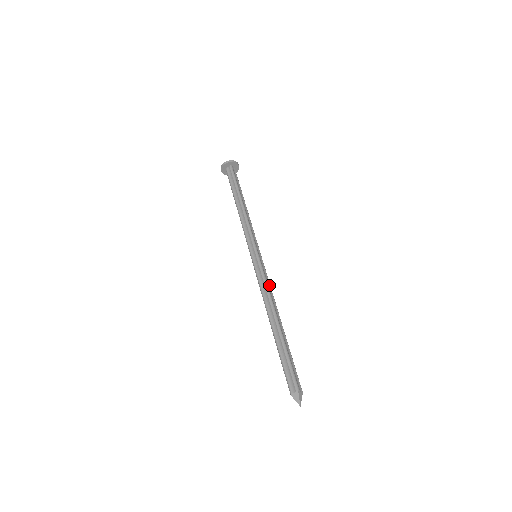
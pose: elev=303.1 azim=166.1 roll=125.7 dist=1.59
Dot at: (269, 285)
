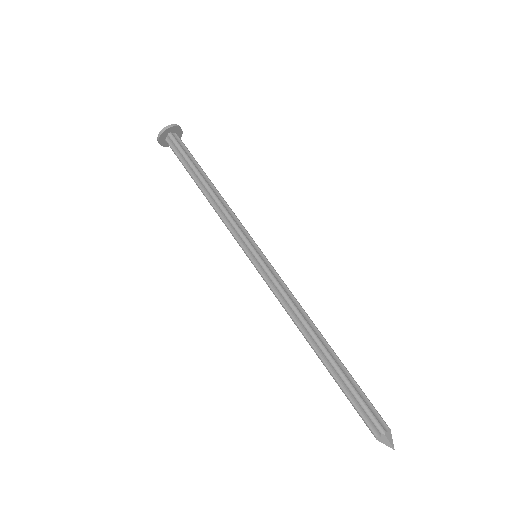
Dot at: (289, 293)
